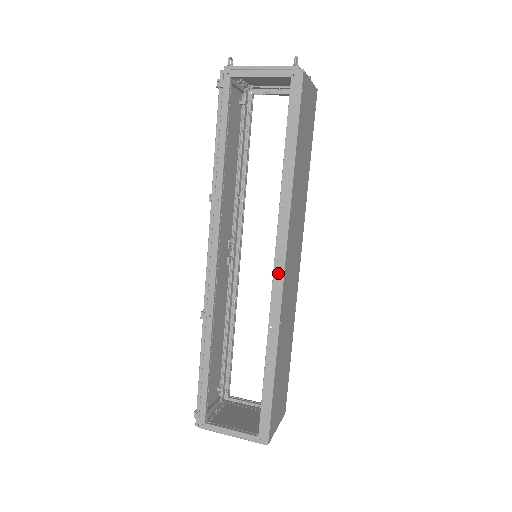
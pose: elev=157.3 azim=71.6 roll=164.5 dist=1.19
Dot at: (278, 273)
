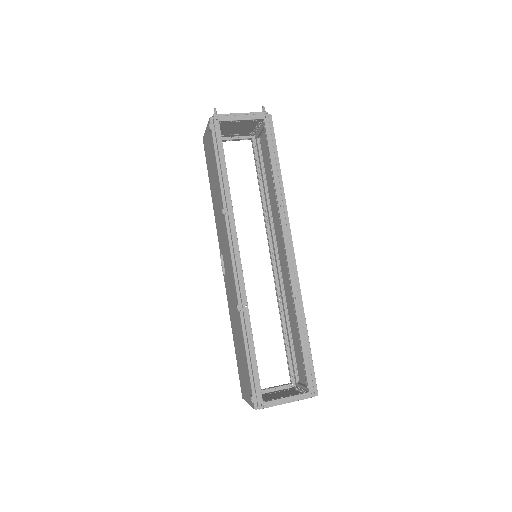
Dot at: (290, 255)
